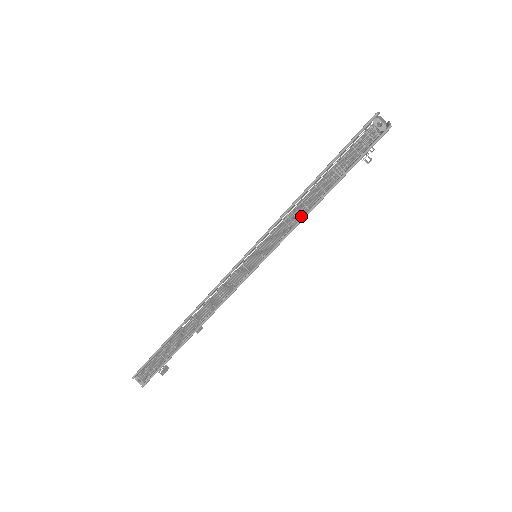
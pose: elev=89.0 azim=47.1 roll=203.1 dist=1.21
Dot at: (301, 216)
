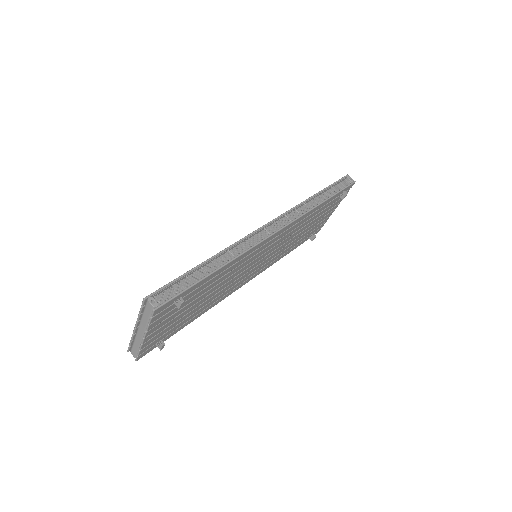
Dot at: (315, 205)
